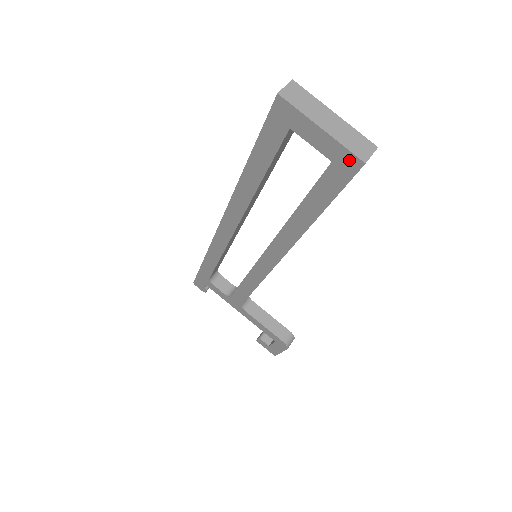
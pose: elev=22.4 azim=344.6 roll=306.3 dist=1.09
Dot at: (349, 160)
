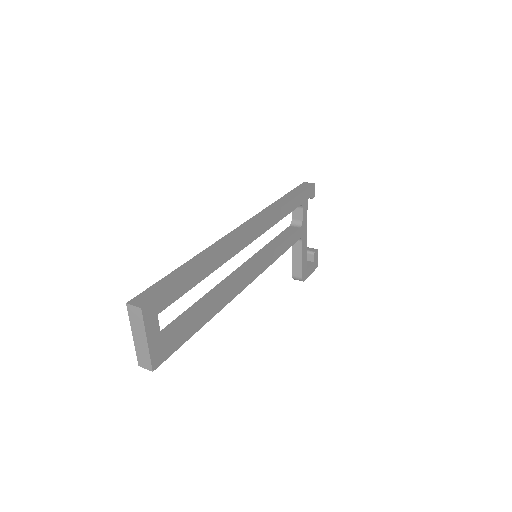
Dot at: occluded
